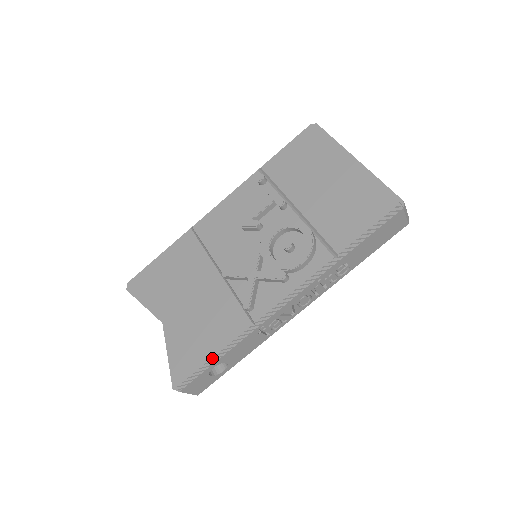
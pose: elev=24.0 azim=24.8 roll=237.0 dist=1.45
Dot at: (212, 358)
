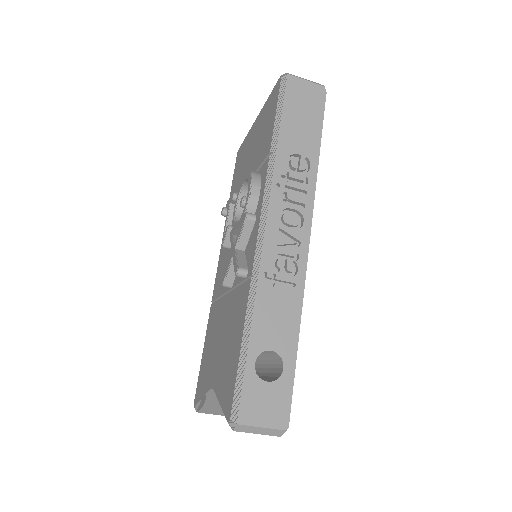
Dot at: (241, 350)
